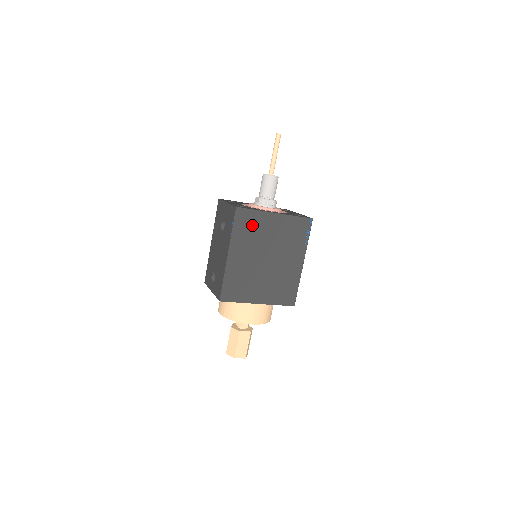
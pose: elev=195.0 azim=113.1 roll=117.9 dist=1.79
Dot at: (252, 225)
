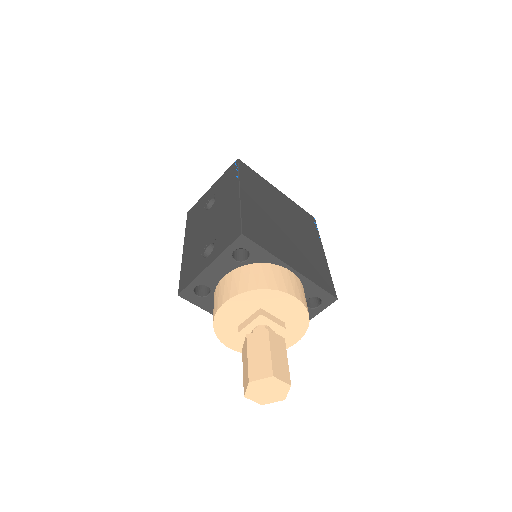
Dot at: (258, 183)
